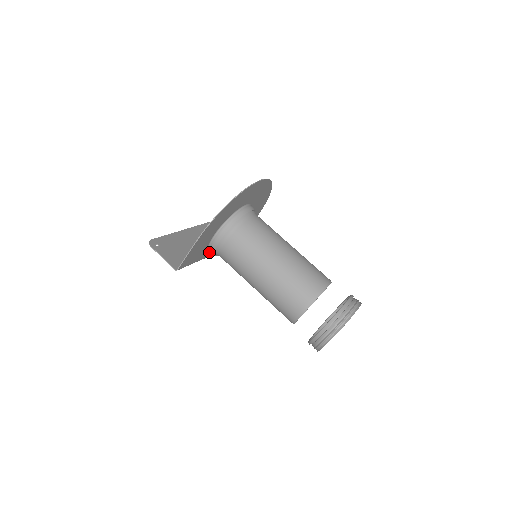
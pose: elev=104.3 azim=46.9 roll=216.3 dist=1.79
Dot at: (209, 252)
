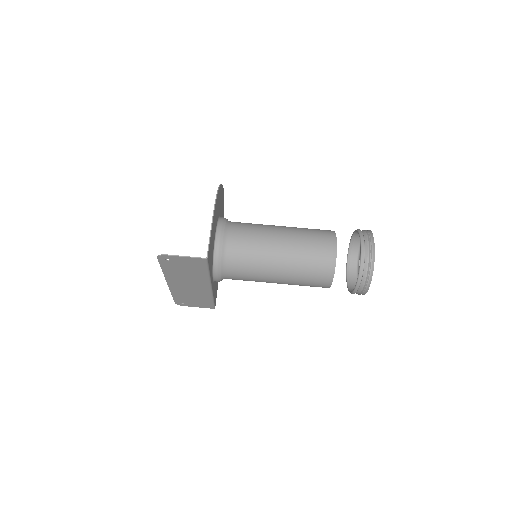
Dot at: (212, 274)
